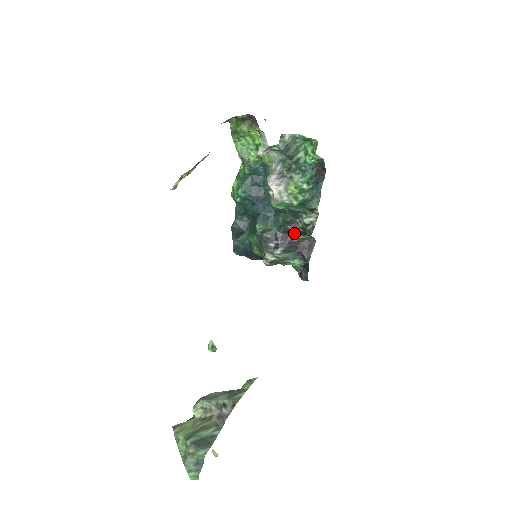
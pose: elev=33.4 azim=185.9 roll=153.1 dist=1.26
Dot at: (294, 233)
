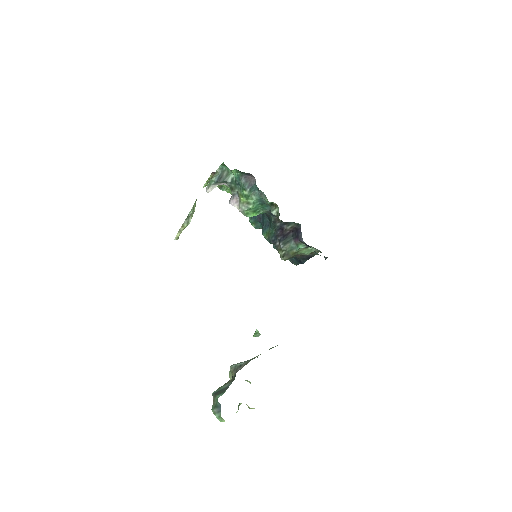
Dot at: (283, 227)
